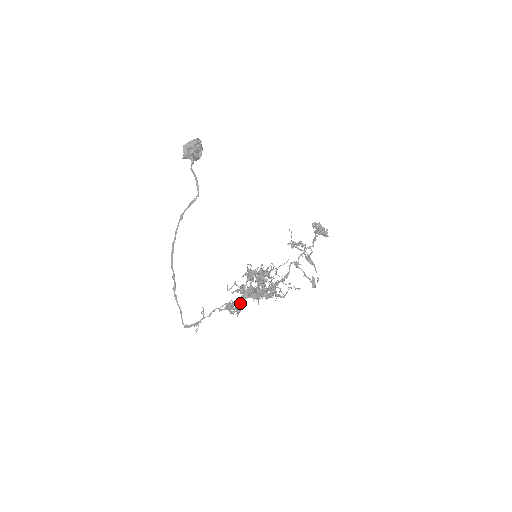
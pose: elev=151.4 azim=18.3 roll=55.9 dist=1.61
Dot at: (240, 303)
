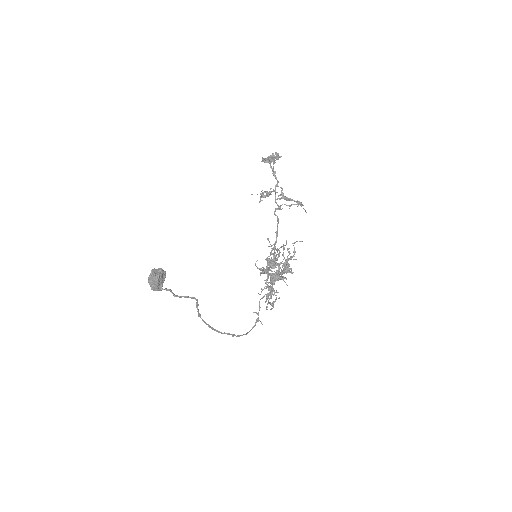
Dot at: occluded
